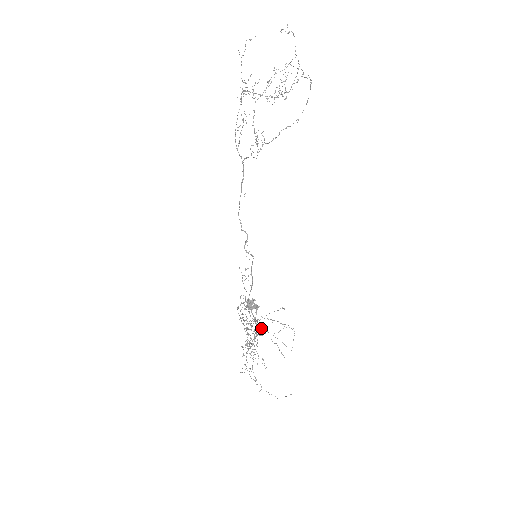
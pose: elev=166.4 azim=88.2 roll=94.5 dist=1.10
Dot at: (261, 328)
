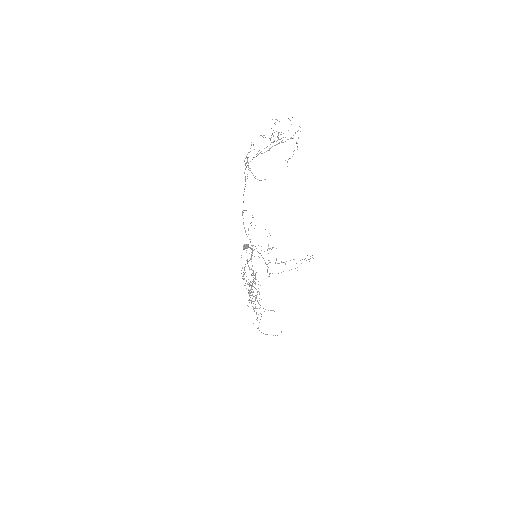
Dot at: occluded
